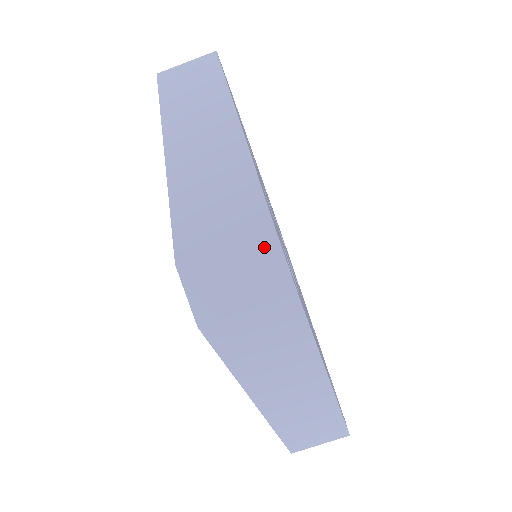
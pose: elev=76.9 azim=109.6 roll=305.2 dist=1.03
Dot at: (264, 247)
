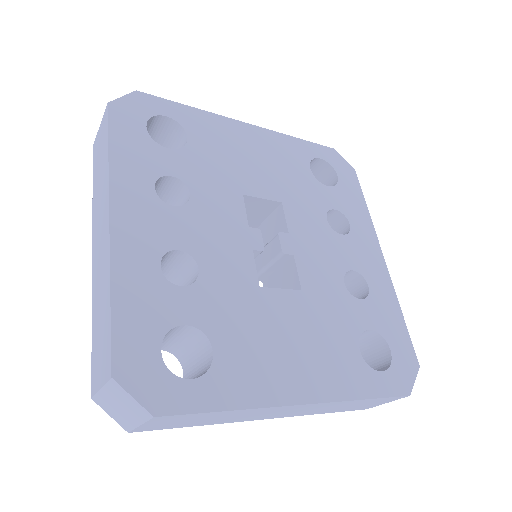
Dot at: (116, 388)
